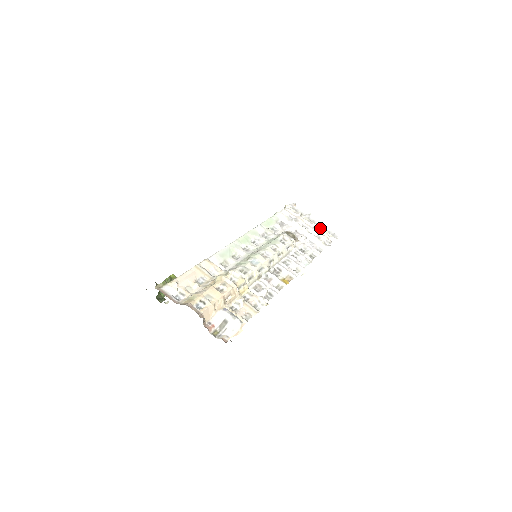
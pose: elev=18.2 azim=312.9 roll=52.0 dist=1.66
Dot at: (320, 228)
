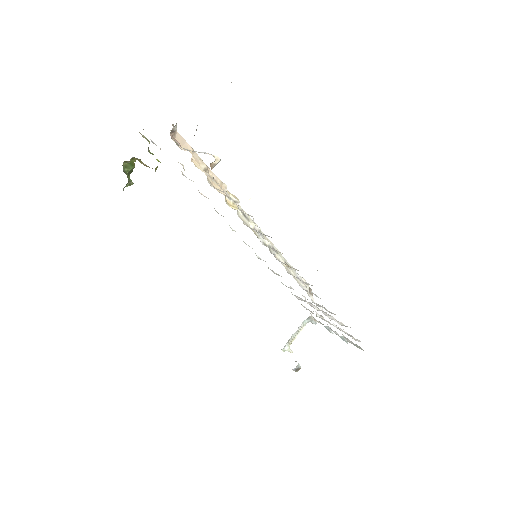
Dot at: (342, 330)
